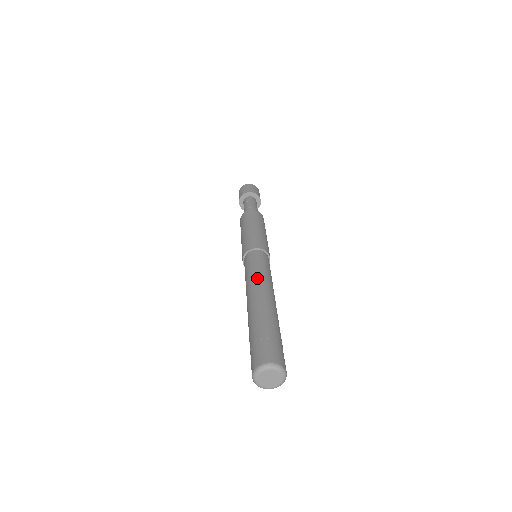
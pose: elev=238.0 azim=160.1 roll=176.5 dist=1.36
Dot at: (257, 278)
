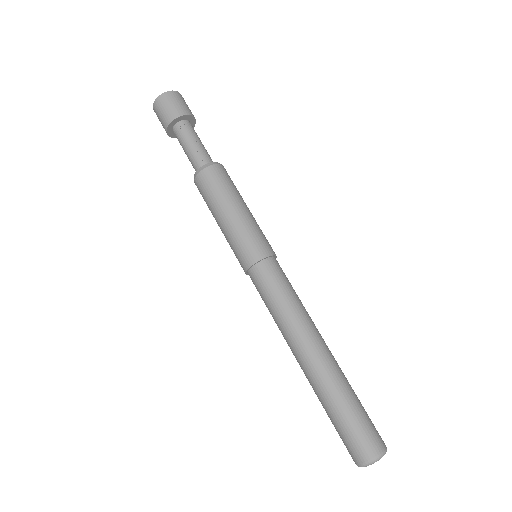
Dot at: (297, 318)
